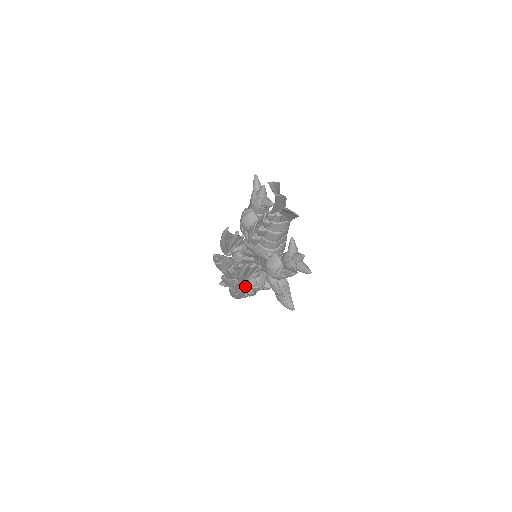
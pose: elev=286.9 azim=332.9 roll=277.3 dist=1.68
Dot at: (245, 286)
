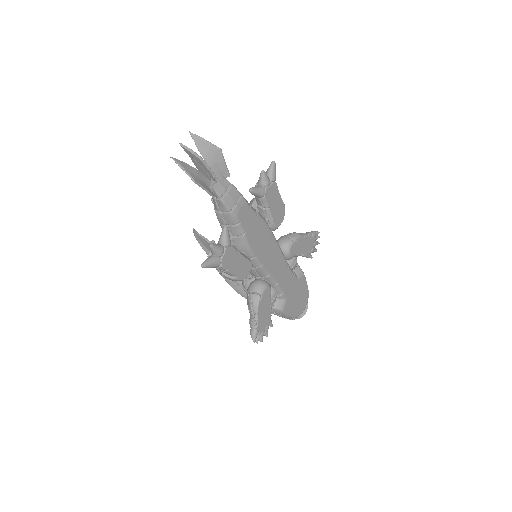
Dot at: occluded
